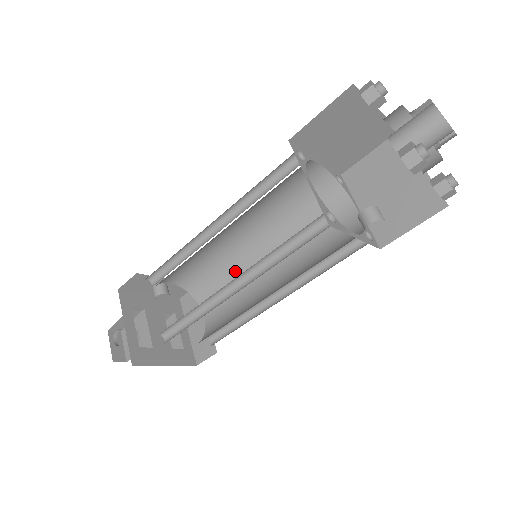
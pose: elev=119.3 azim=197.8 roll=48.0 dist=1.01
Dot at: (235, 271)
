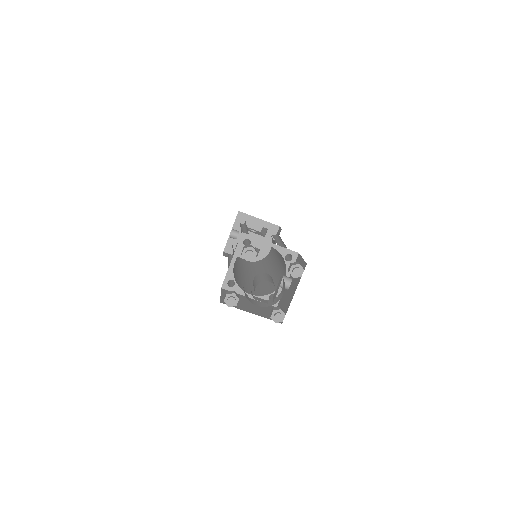
Dot at: occluded
